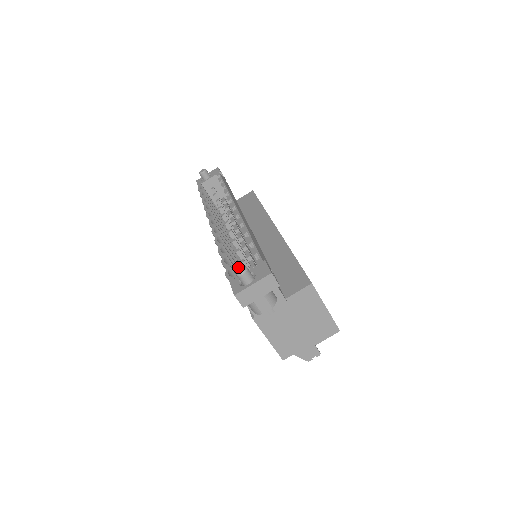
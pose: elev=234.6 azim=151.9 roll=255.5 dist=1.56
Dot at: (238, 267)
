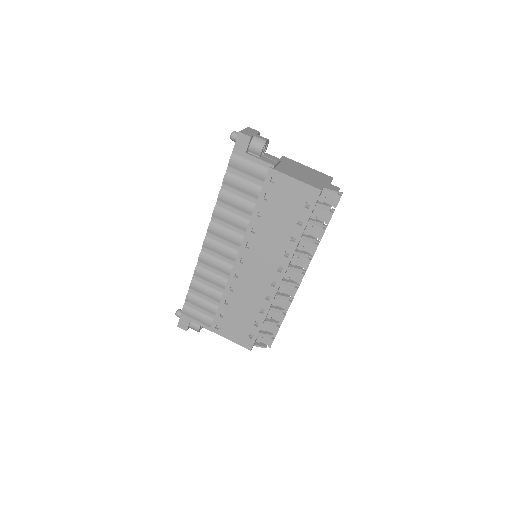
Dot at: (241, 211)
